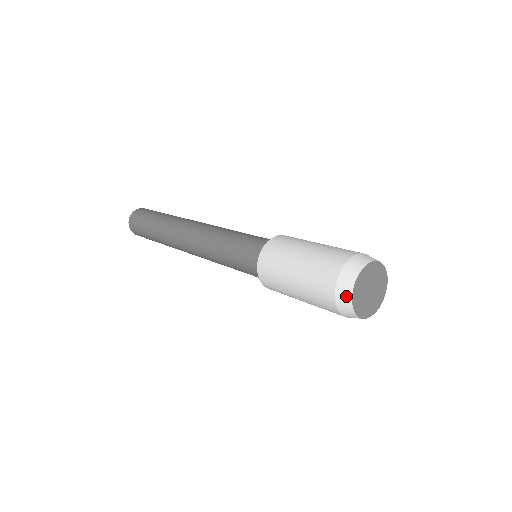
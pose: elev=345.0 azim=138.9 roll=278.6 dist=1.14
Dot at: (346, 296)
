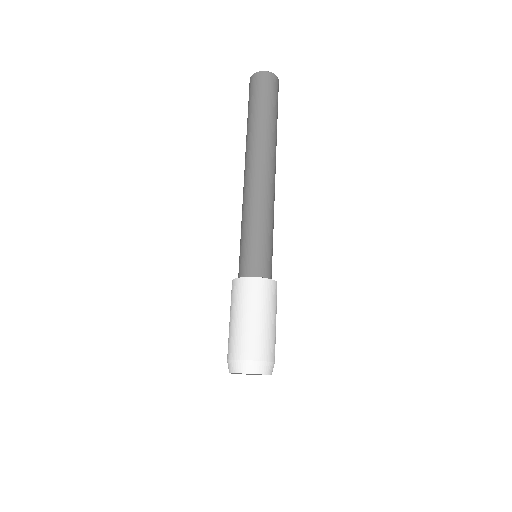
Dot at: occluded
